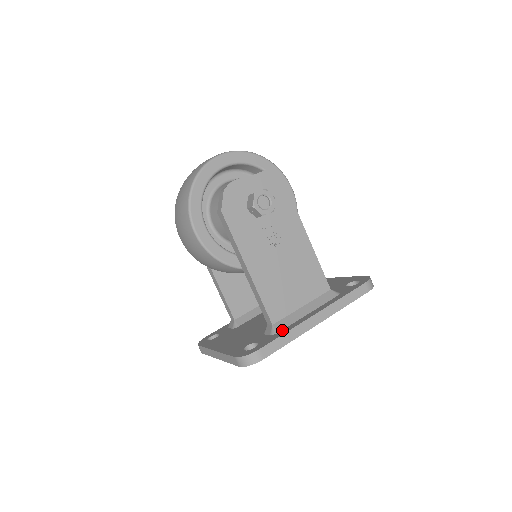
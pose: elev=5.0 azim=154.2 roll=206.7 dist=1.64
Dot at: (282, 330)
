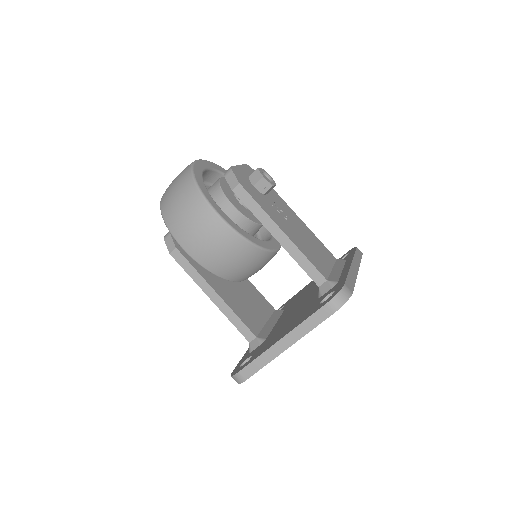
Dot at: (339, 279)
